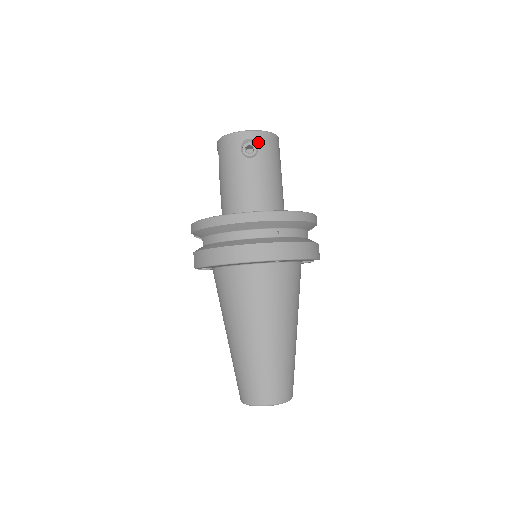
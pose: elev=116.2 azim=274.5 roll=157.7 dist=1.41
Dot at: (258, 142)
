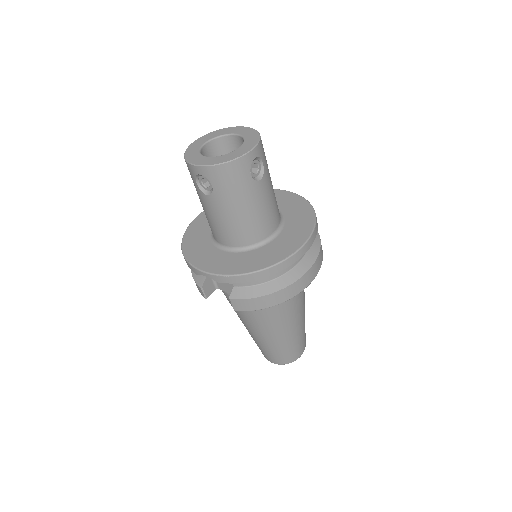
Dot at: (261, 157)
